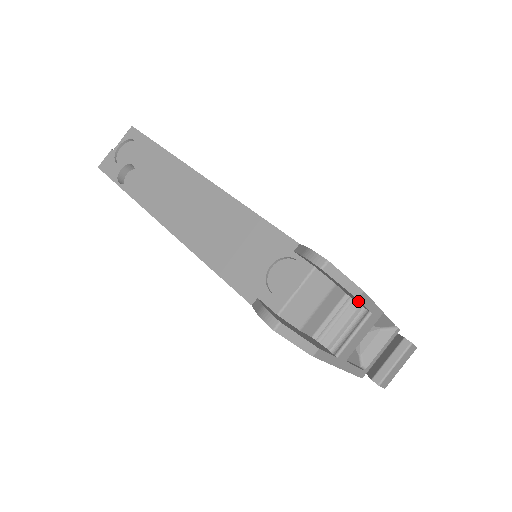
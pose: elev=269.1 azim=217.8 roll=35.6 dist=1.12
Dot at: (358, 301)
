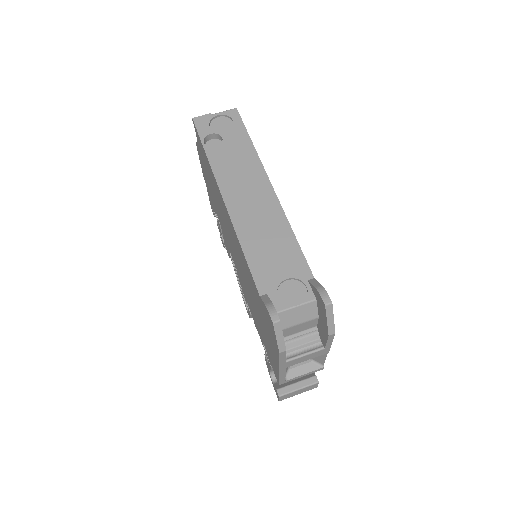
Dot at: (325, 336)
